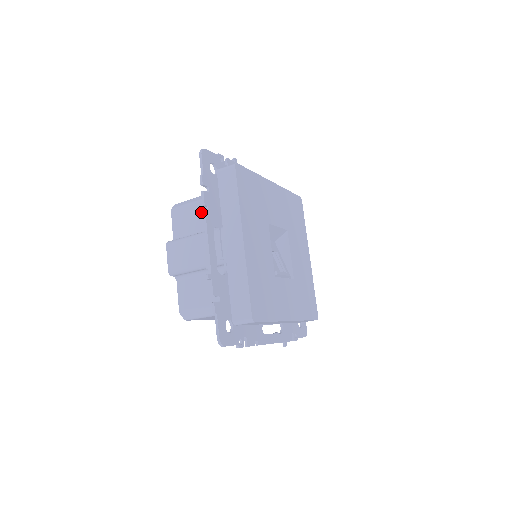
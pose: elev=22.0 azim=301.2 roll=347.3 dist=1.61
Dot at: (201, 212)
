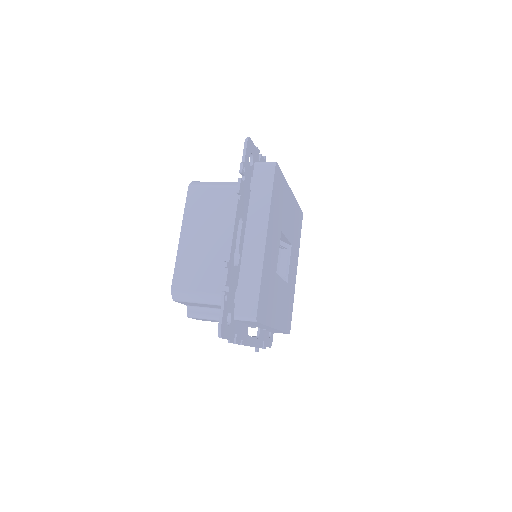
Dot at: occluded
